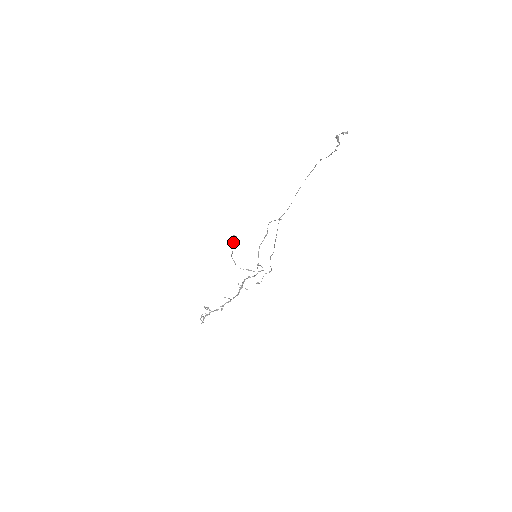
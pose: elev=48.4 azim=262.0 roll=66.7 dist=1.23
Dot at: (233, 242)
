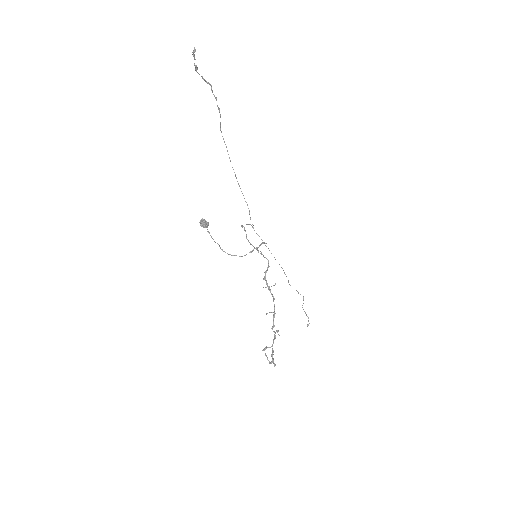
Dot at: (204, 225)
